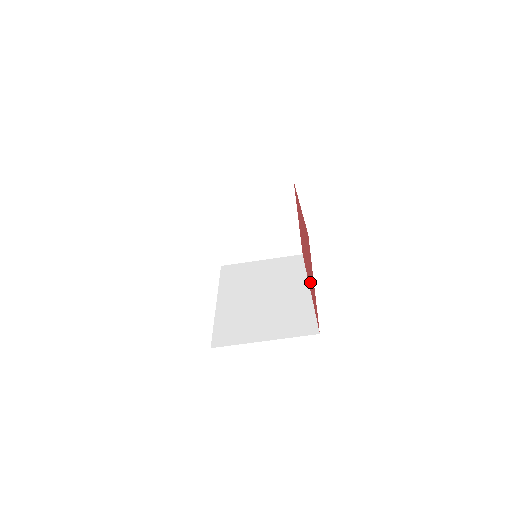
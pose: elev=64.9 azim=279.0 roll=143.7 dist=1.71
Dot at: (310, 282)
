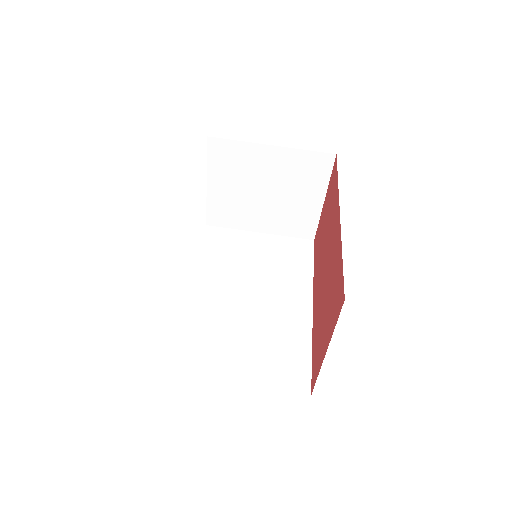
Dot at: (317, 312)
